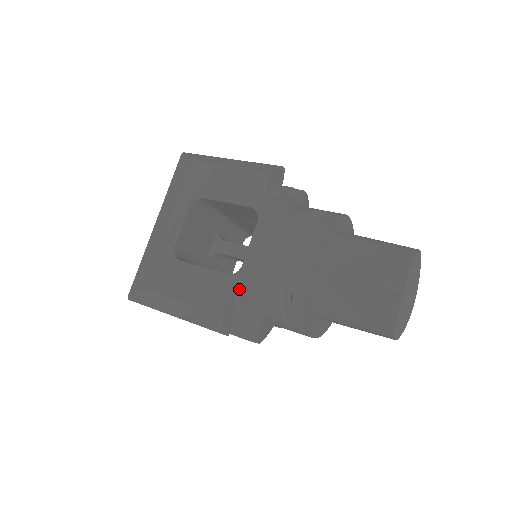
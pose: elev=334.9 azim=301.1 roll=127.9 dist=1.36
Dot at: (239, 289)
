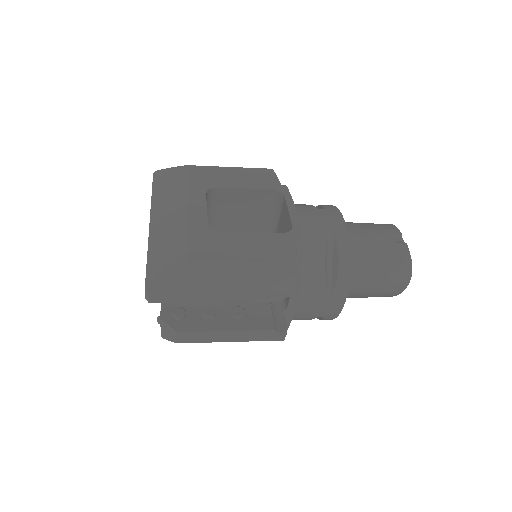
Dot at: (300, 242)
